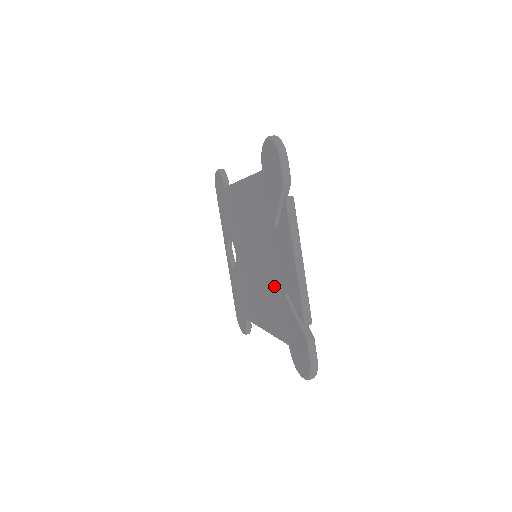
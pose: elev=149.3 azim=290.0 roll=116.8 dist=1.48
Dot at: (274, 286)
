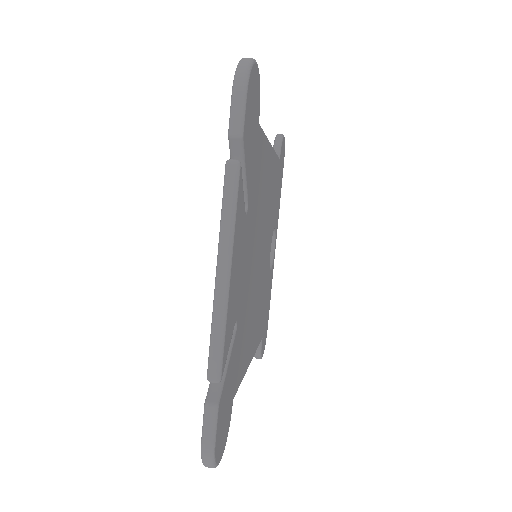
Dot at: occluded
